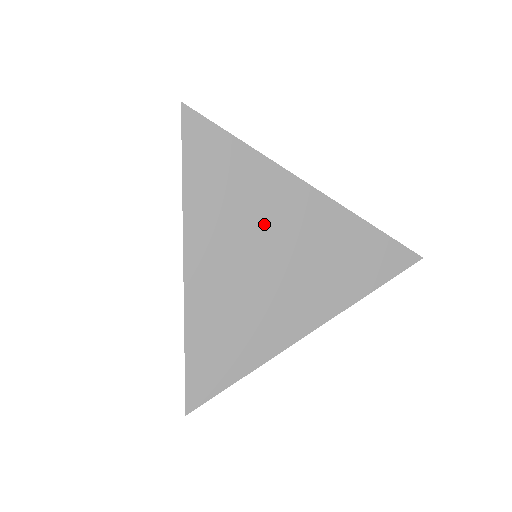
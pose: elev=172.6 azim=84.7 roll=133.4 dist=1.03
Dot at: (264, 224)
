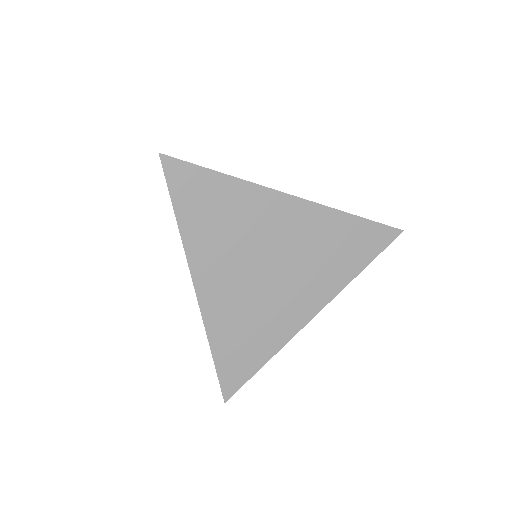
Dot at: occluded
